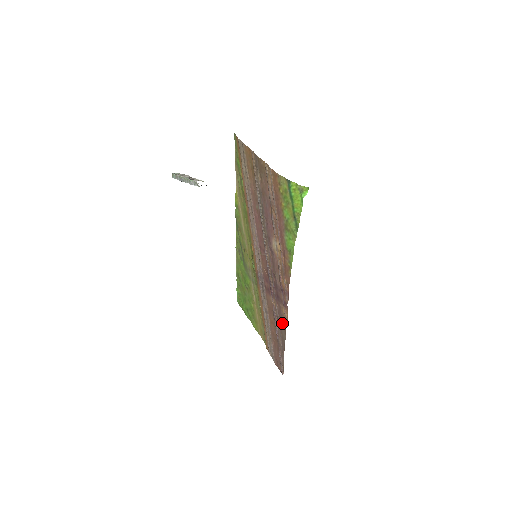
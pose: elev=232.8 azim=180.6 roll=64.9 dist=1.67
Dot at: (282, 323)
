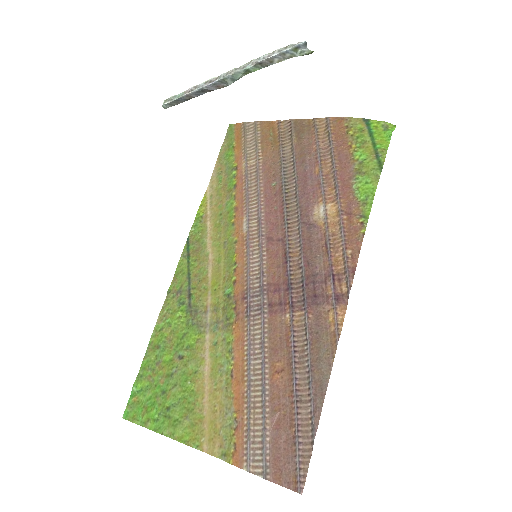
Dot at: (322, 345)
